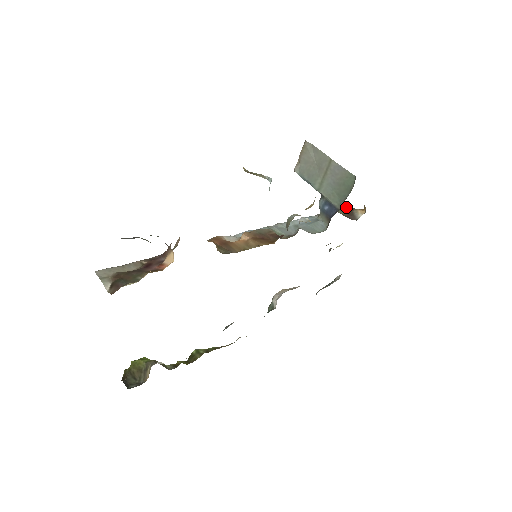
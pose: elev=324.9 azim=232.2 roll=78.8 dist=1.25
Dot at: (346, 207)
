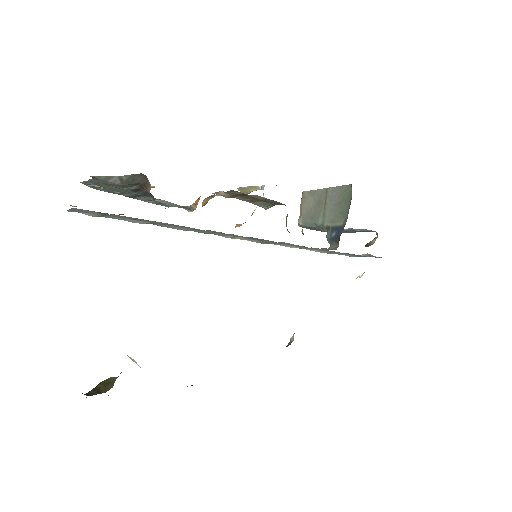
Dot at: occluded
